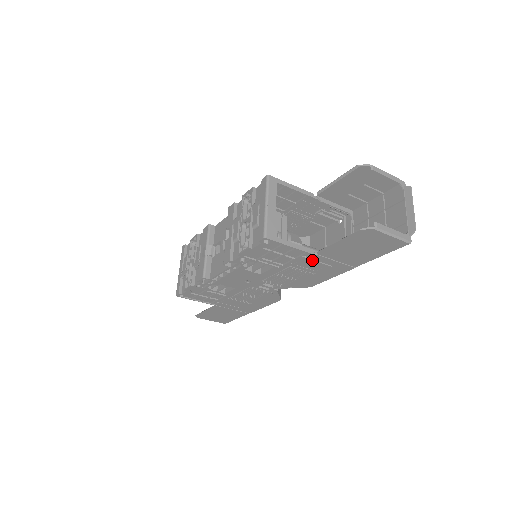
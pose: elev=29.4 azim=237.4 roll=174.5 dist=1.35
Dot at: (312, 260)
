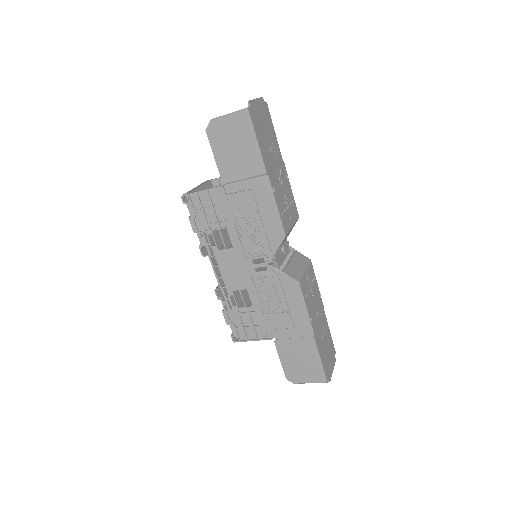
Dot at: (232, 194)
